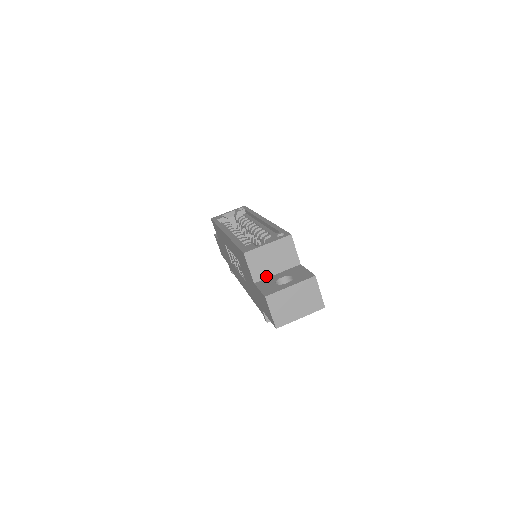
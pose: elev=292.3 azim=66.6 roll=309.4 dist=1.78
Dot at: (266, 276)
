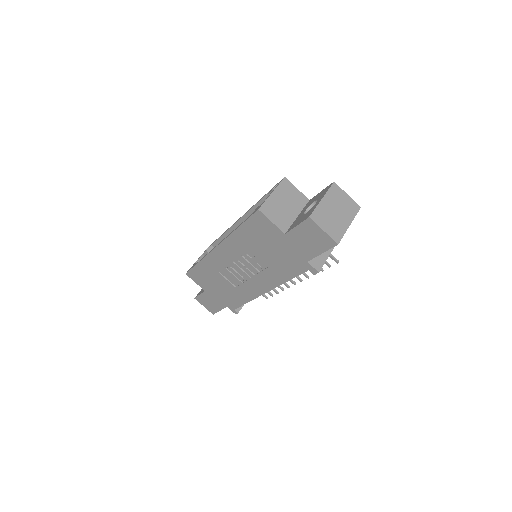
Dot at: (290, 223)
